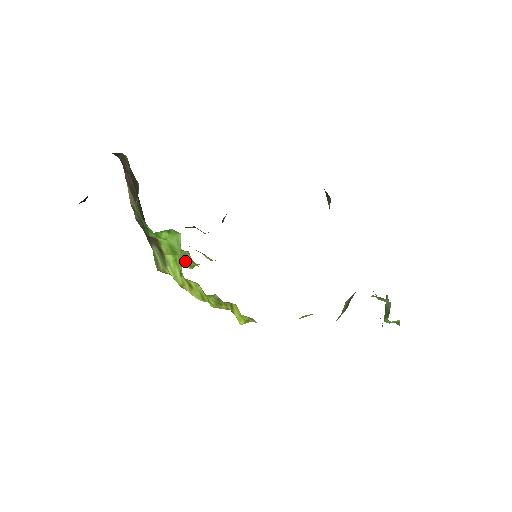
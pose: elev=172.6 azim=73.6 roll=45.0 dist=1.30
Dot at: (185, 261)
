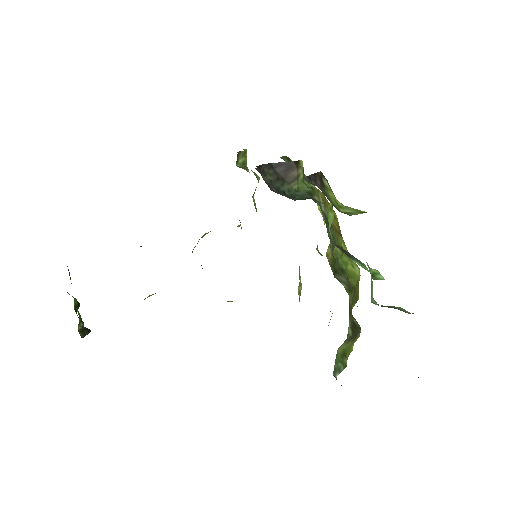
Dot at: occluded
